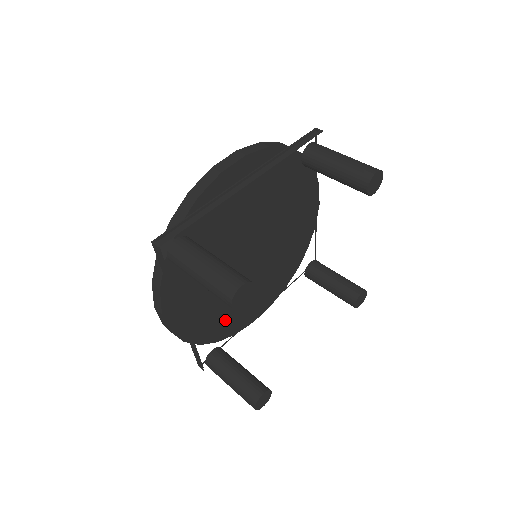
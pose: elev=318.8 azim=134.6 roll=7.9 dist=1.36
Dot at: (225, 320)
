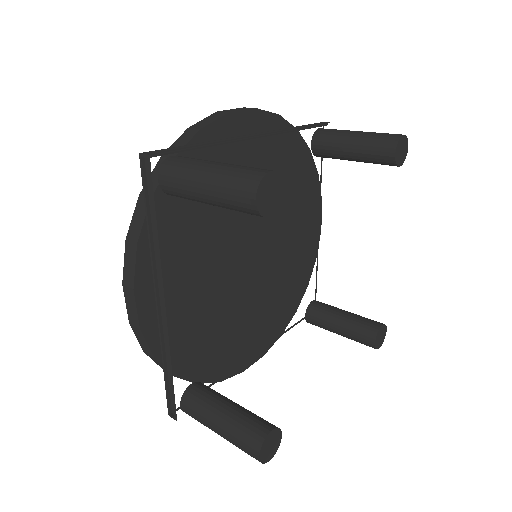
Dot at: (210, 349)
